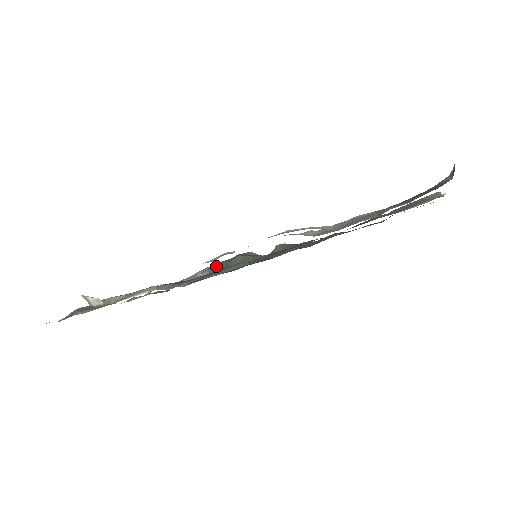
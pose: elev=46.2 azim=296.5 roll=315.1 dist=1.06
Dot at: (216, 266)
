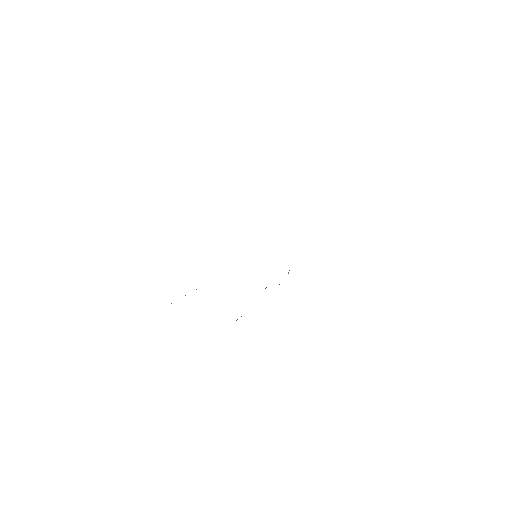
Dot at: occluded
